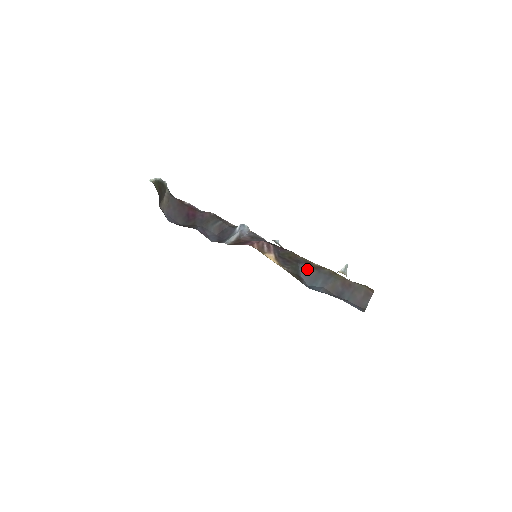
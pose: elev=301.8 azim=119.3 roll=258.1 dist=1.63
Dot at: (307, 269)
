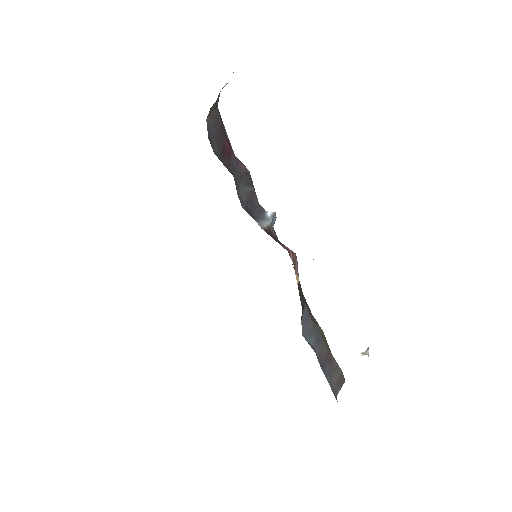
Dot at: (308, 315)
